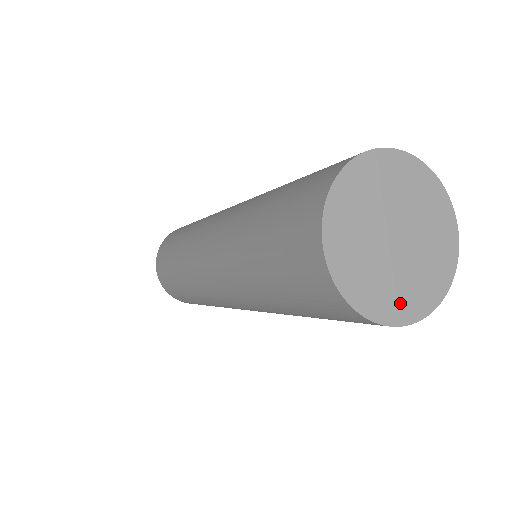
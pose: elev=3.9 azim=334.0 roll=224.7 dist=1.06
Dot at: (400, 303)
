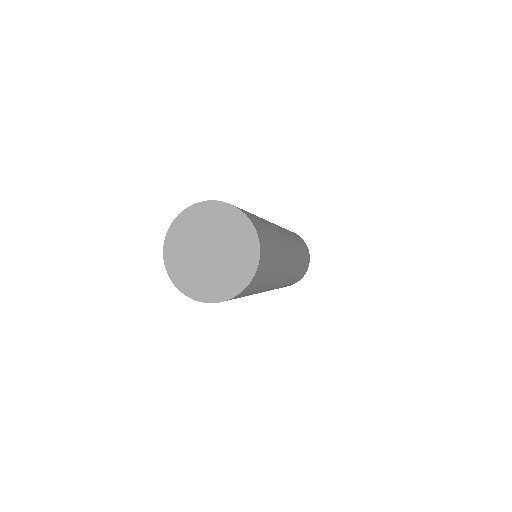
Dot at: (192, 284)
